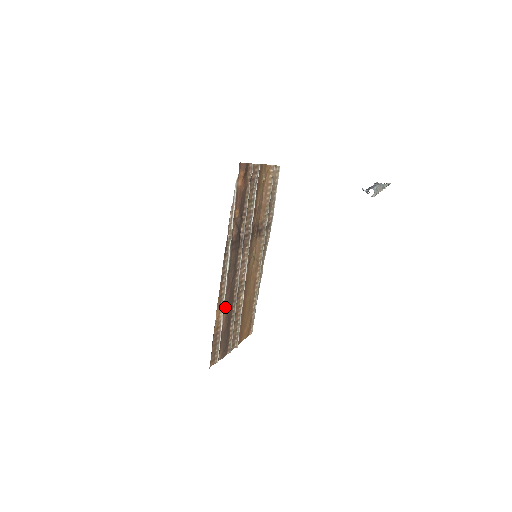
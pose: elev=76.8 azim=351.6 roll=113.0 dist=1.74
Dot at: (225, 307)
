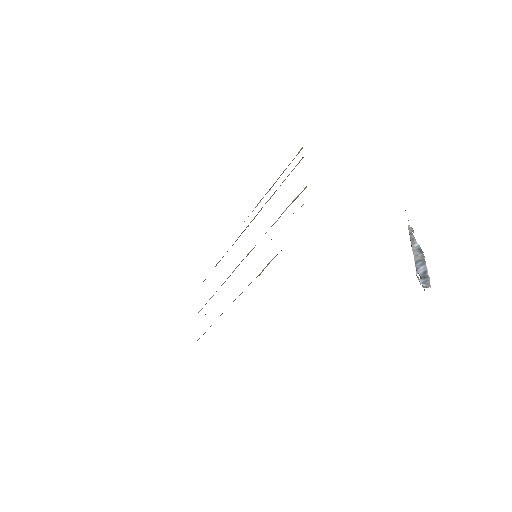
Dot at: occluded
